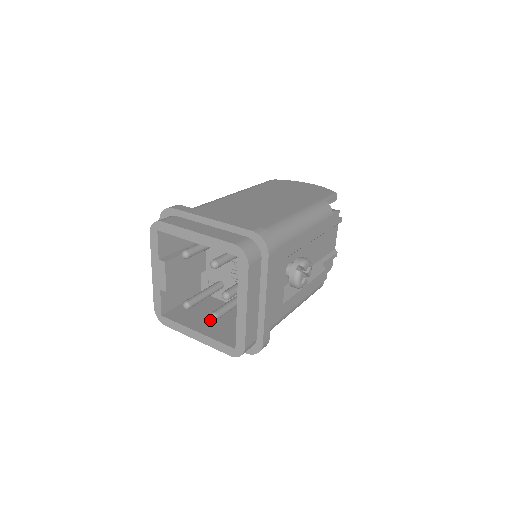
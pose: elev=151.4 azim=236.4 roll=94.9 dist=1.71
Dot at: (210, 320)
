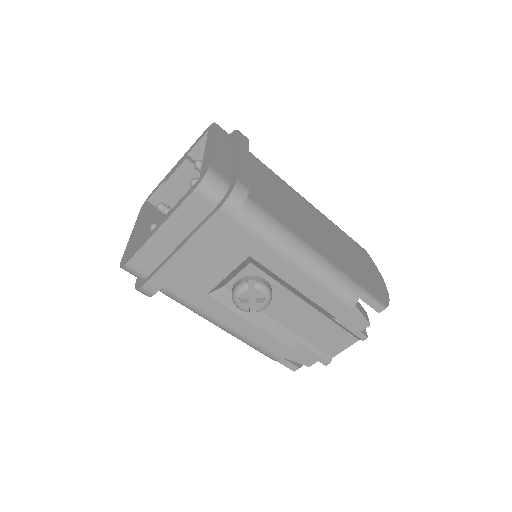
Dot at: occluded
